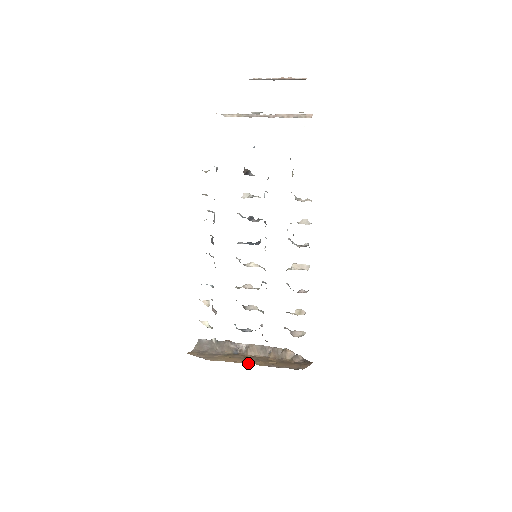
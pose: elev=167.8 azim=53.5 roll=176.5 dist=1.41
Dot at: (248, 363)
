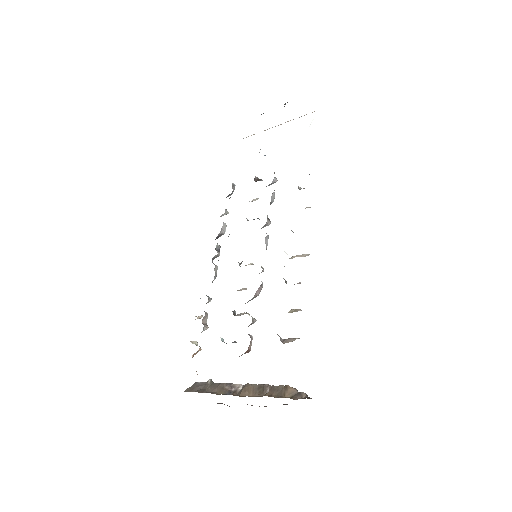
Dot at: occluded
